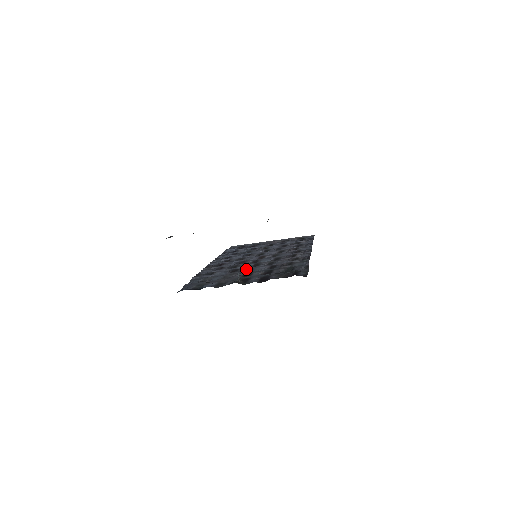
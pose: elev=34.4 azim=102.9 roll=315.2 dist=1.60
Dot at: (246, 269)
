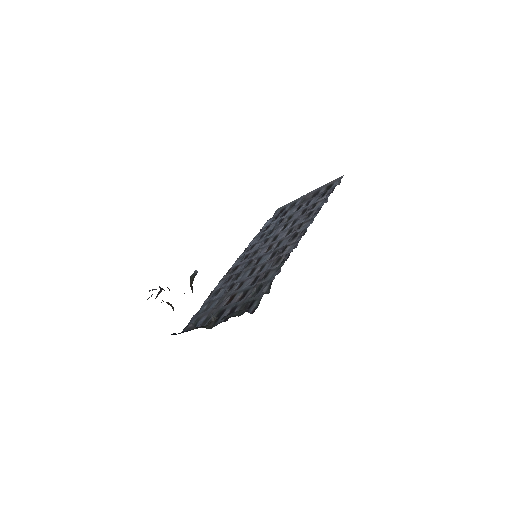
Dot at: (240, 283)
